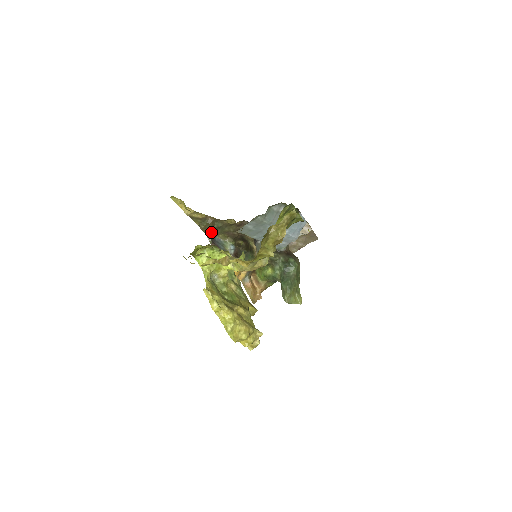
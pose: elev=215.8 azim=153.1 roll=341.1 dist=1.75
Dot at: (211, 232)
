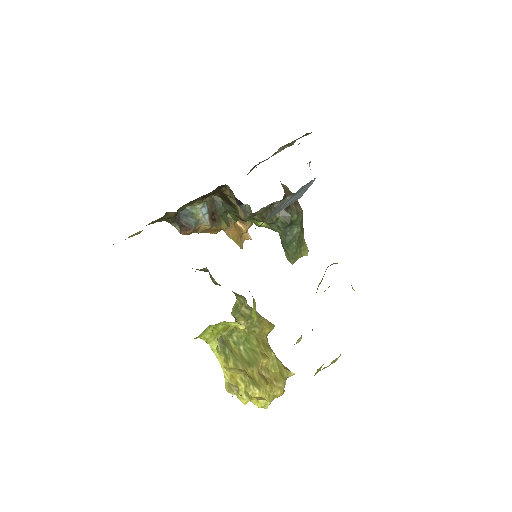
Dot at: (174, 217)
